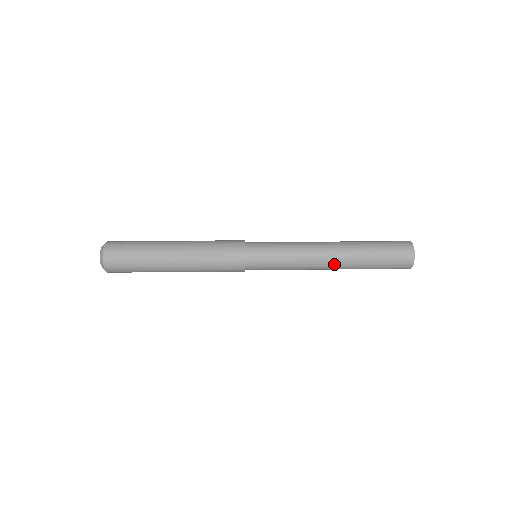
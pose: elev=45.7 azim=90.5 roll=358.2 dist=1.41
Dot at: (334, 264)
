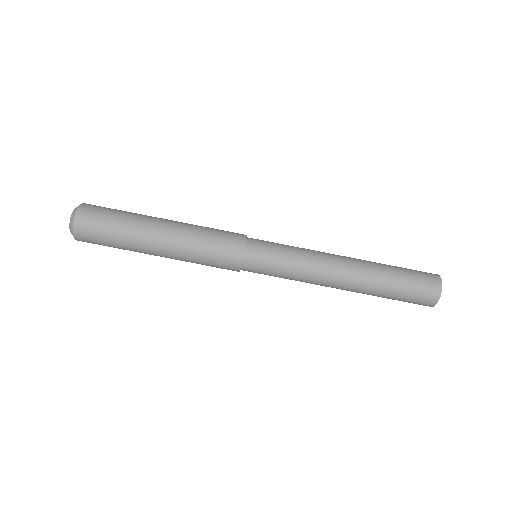
Dot at: (344, 287)
